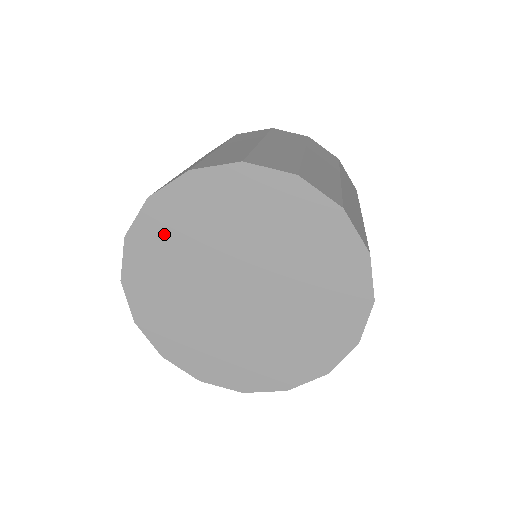
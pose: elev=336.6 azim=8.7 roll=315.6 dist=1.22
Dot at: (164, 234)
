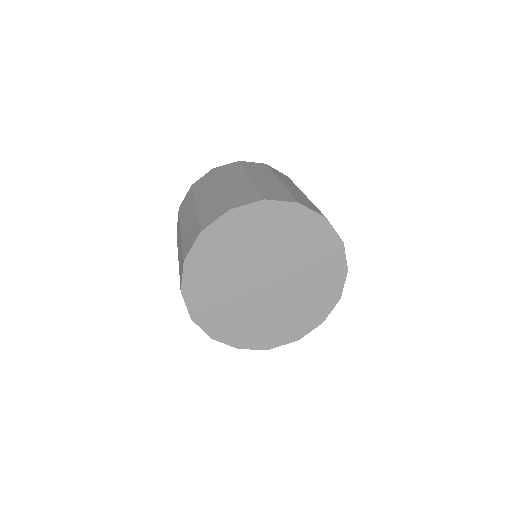
Dot at: (212, 254)
